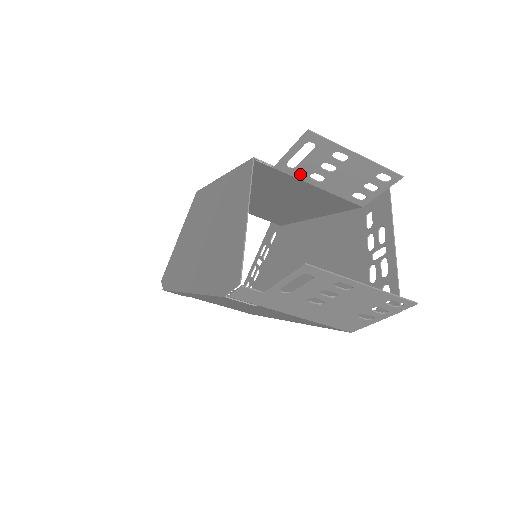
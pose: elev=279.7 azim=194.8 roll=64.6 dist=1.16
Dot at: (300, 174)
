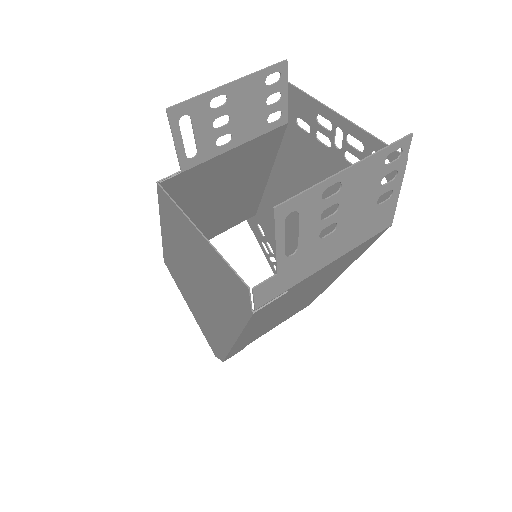
Dot at: (207, 153)
